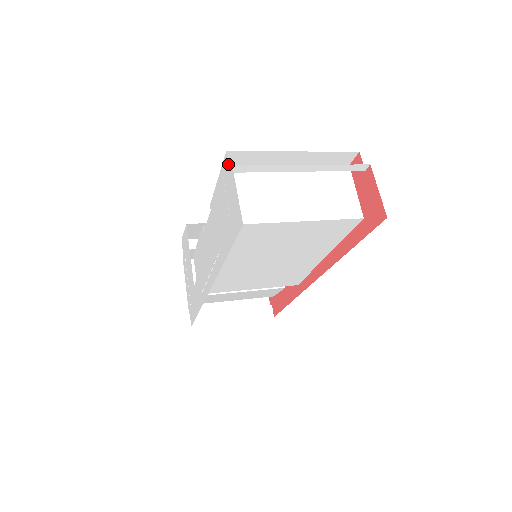
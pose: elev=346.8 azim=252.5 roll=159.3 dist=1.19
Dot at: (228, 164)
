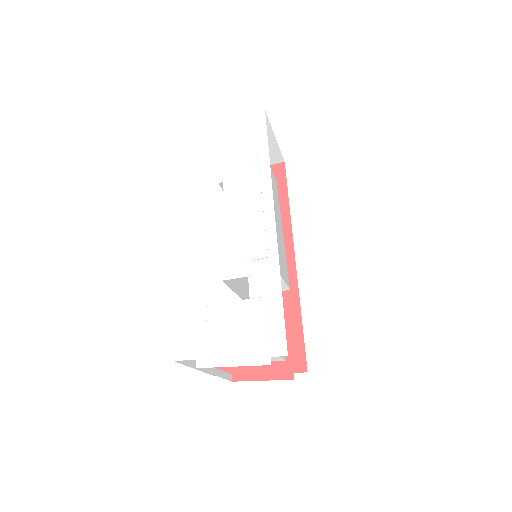
Dot at: (223, 127)
